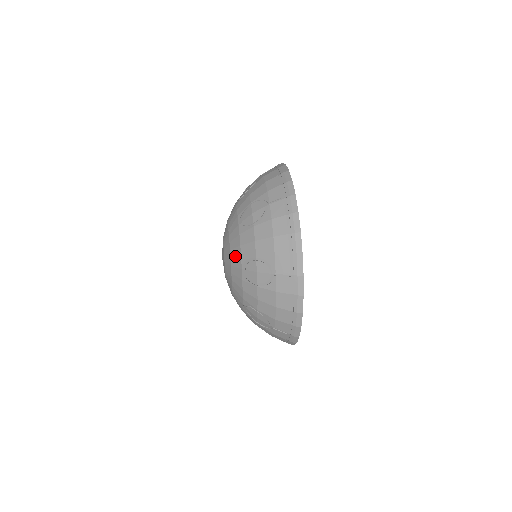
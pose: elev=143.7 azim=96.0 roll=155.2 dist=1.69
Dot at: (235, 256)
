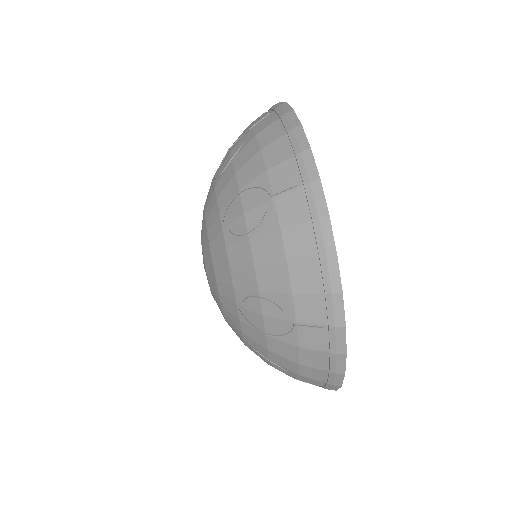
Dot at: (223, 281)
